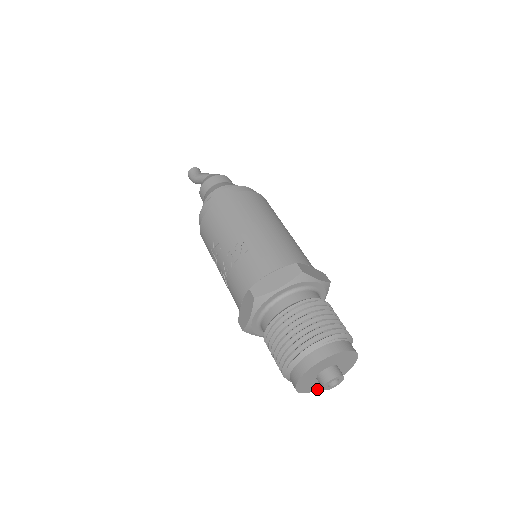
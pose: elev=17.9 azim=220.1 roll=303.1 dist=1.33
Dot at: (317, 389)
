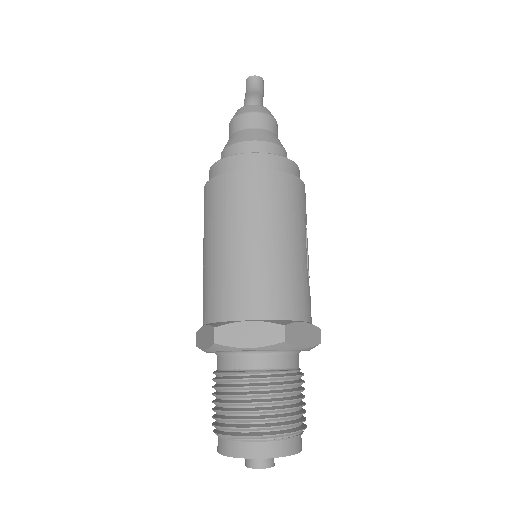
Dot at: occluded
